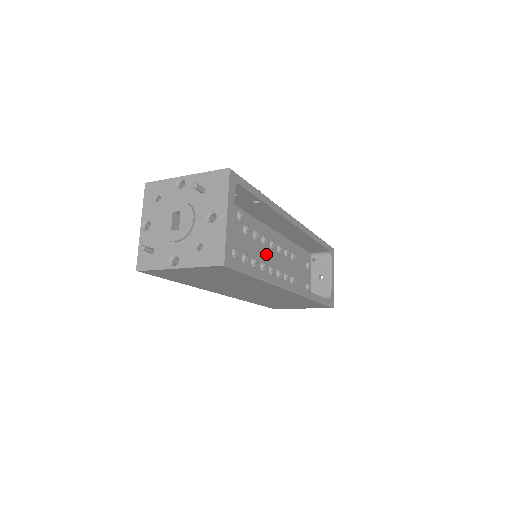
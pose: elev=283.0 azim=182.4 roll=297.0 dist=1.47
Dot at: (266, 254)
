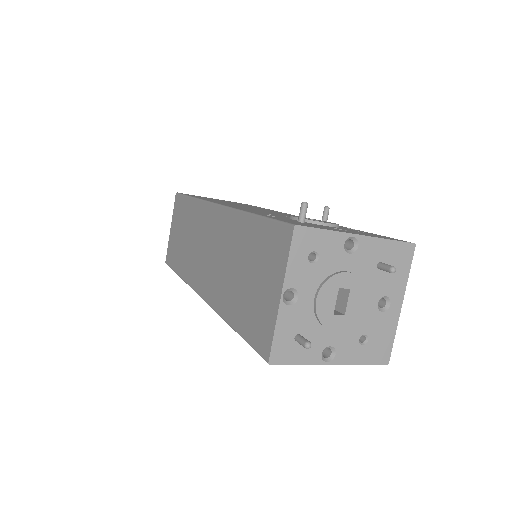
Dot at: occluded
